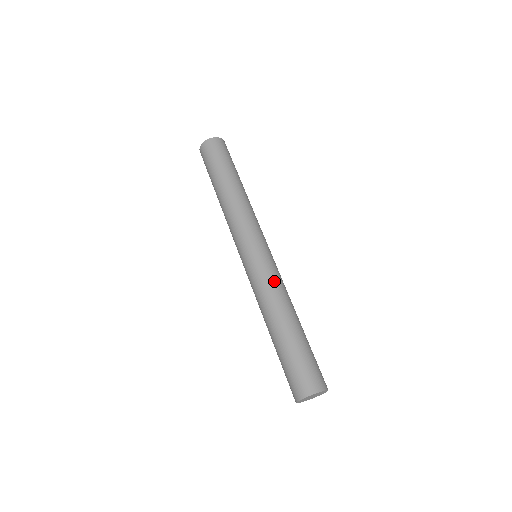
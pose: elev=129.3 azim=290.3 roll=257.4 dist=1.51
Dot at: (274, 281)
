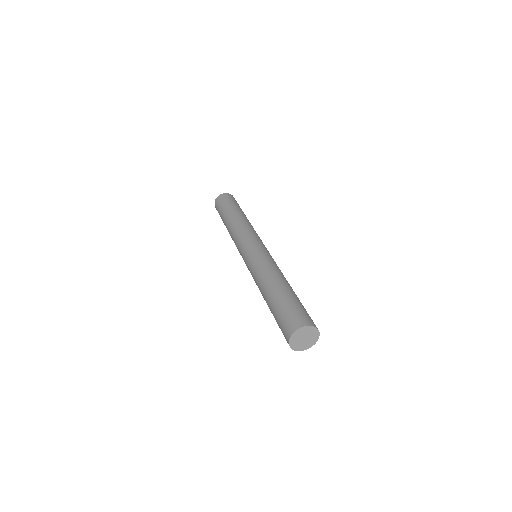
Dot at: (270, 262)
